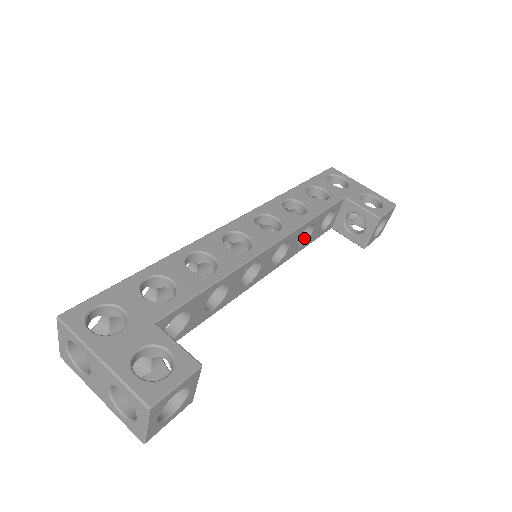
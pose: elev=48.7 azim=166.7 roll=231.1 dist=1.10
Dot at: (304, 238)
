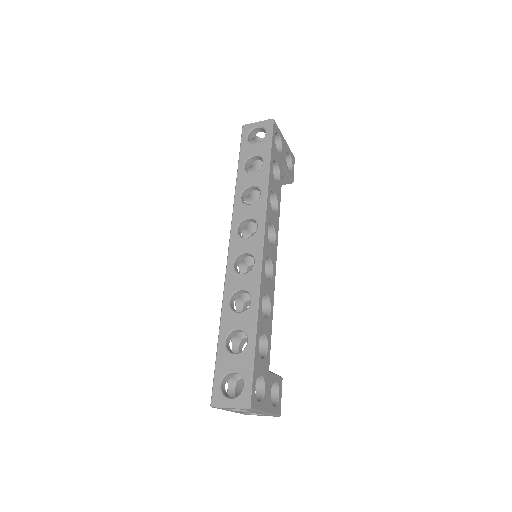
Dot at: occluded
